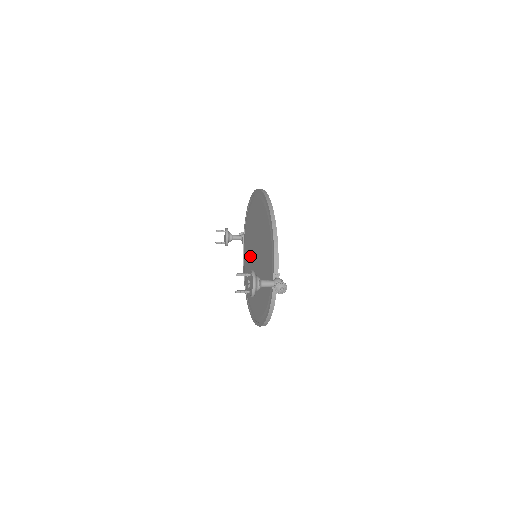
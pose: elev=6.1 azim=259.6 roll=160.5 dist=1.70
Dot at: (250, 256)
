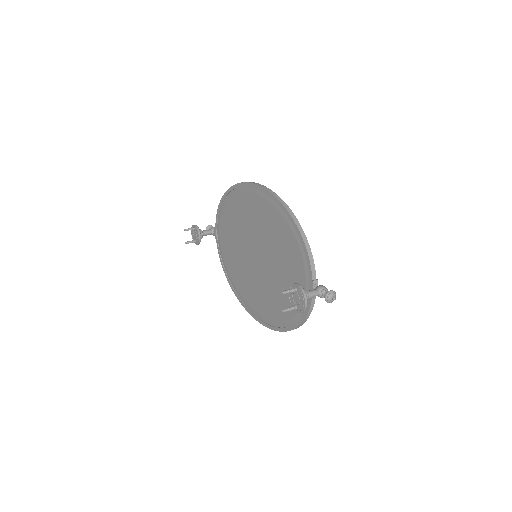
Dot at: (240, 254)
